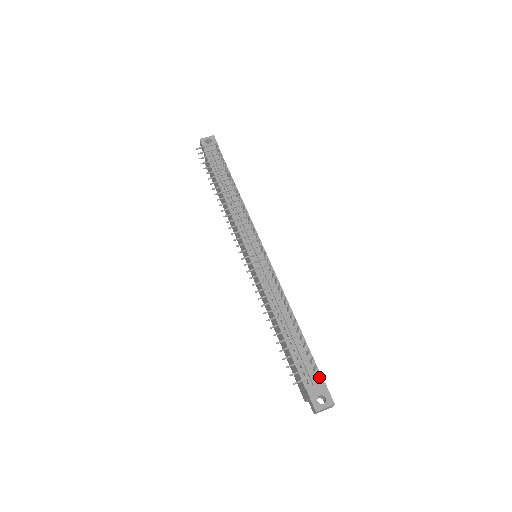
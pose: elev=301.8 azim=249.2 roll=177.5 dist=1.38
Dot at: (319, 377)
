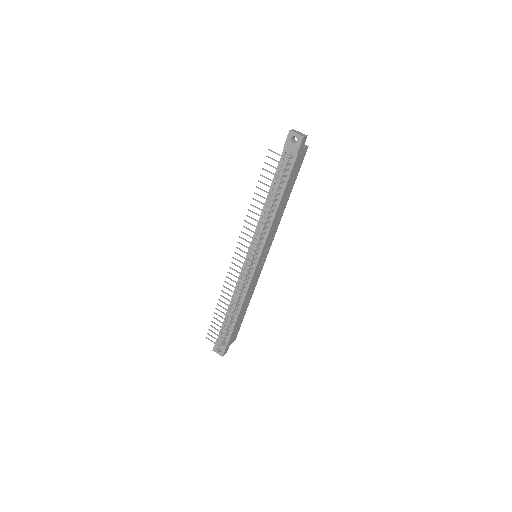
Dot at: (227, 342)
